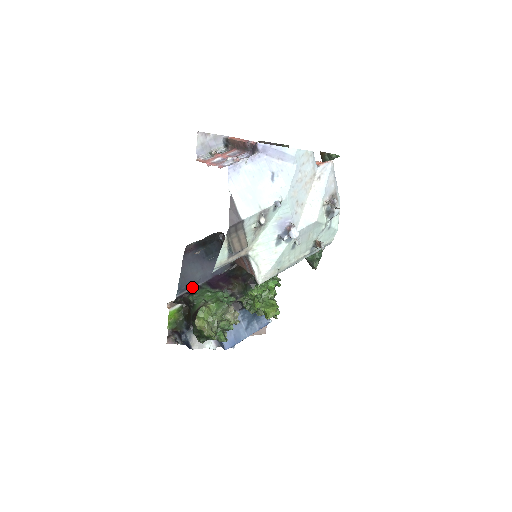
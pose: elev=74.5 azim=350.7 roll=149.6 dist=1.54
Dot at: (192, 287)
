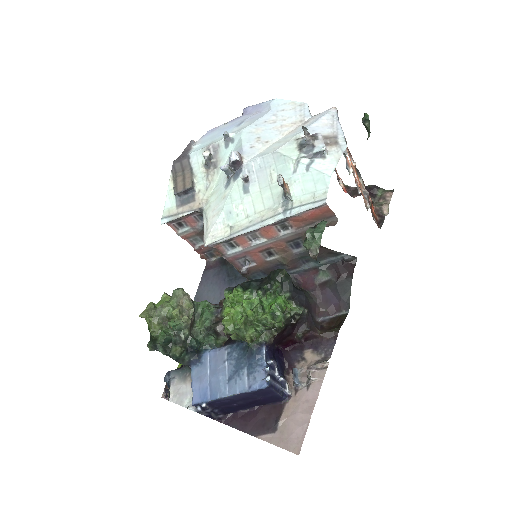
Dot at: occluded
